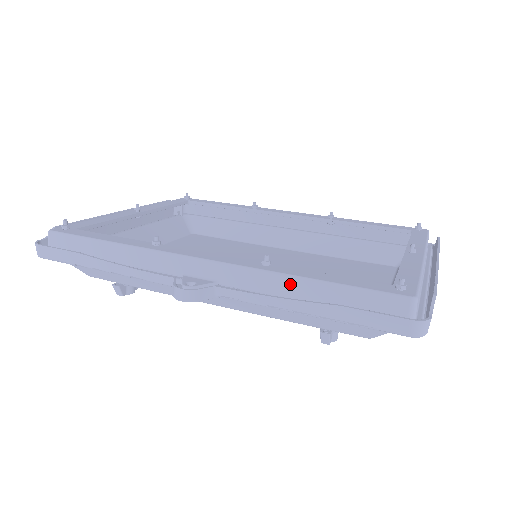
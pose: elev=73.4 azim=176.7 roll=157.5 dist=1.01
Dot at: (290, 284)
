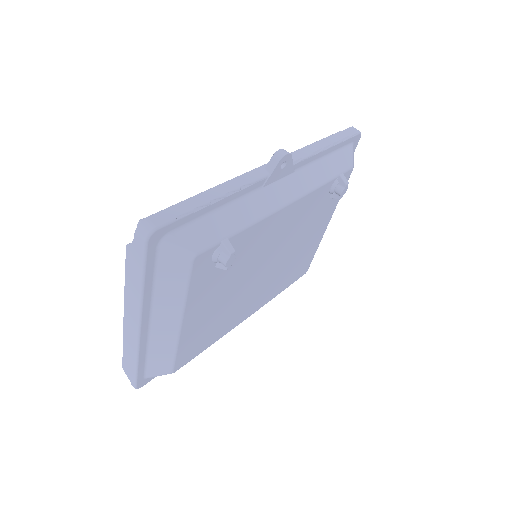
Dot at: occluded
